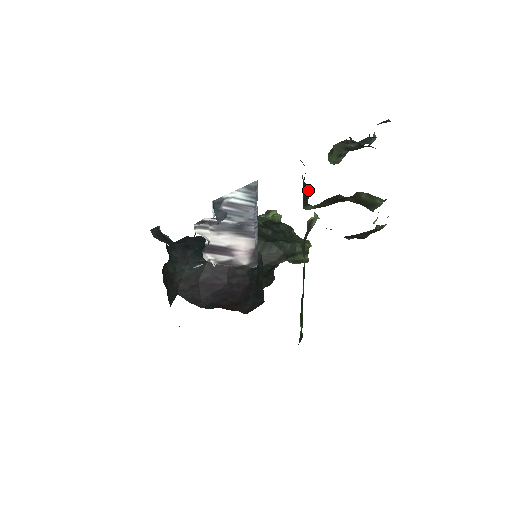
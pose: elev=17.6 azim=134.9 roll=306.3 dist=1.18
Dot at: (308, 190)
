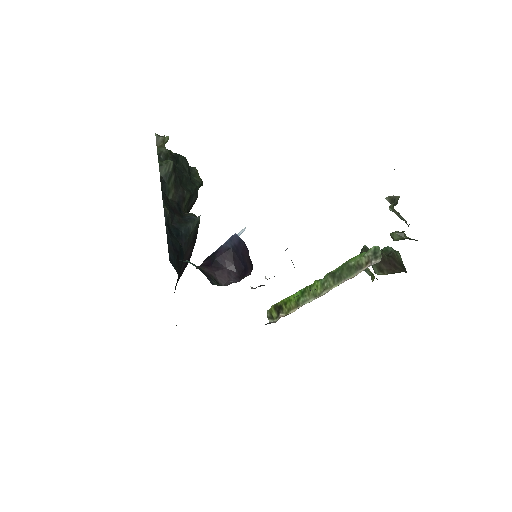
Dot at: occluded
